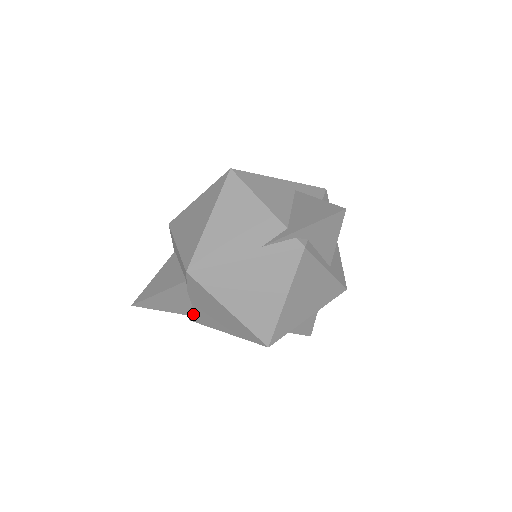
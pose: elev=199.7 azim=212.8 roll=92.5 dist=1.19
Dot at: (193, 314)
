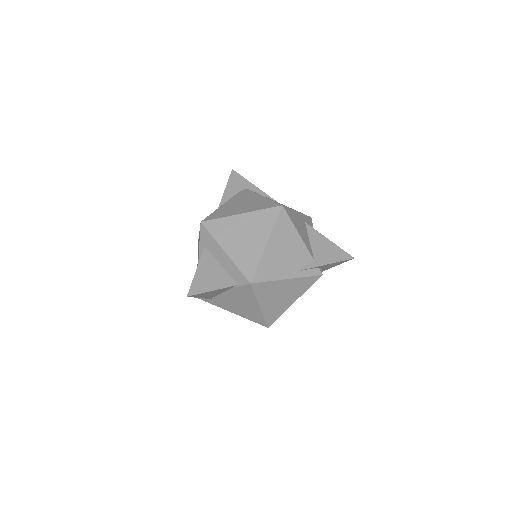
Dot at: (211, 298)
